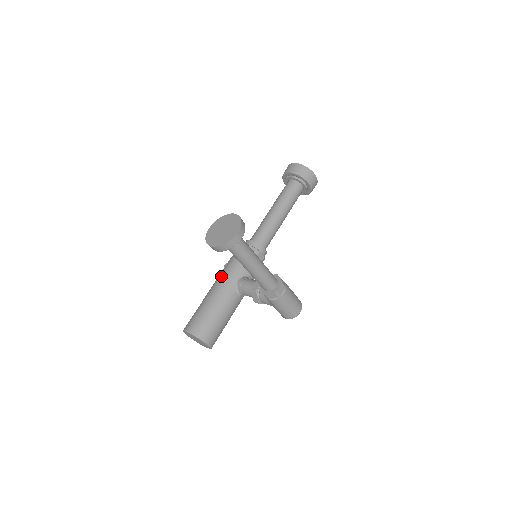
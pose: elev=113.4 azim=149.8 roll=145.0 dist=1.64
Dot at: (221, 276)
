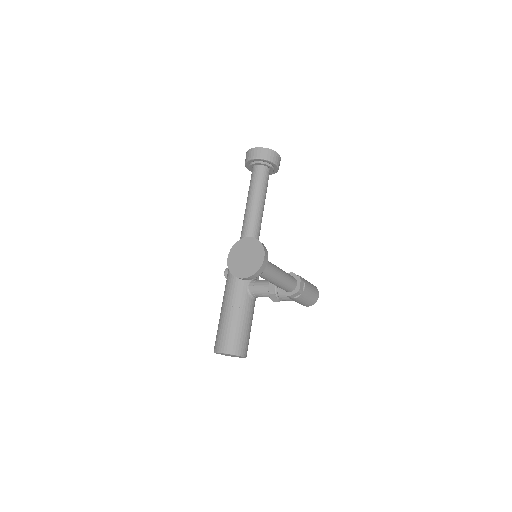
Dot at: (230, 287)
